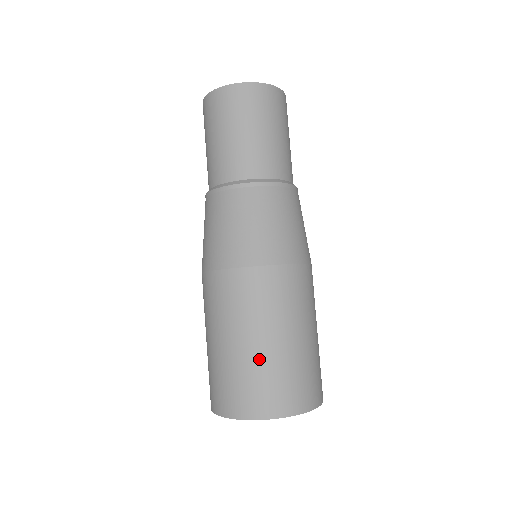
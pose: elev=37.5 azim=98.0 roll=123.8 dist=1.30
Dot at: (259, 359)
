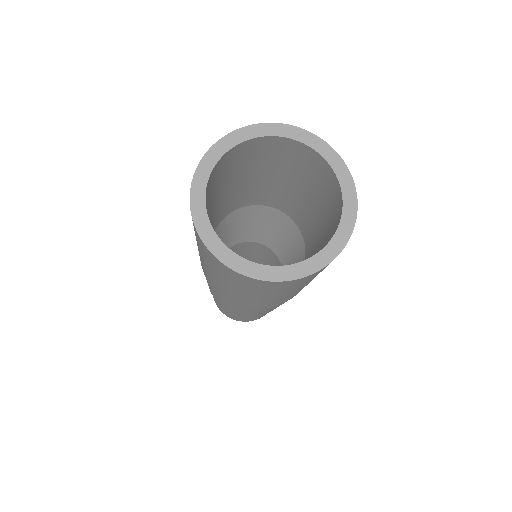
Dot at: occluded
